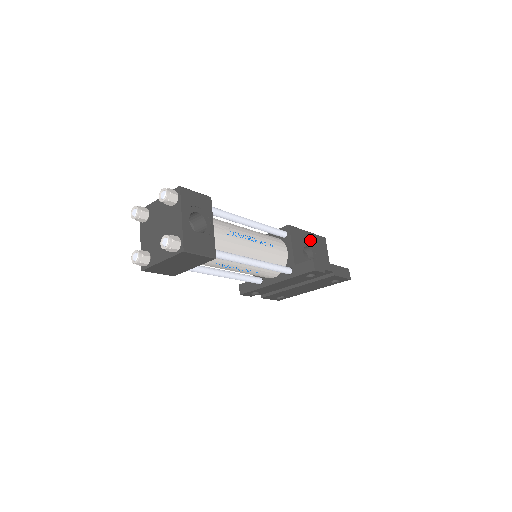
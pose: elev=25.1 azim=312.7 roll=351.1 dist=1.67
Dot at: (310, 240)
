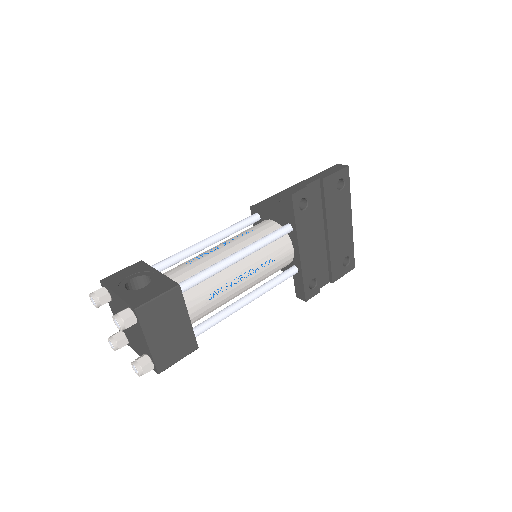
Dot at: occluded
